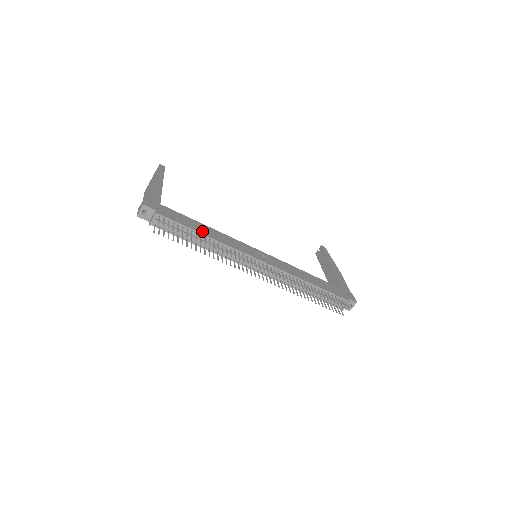
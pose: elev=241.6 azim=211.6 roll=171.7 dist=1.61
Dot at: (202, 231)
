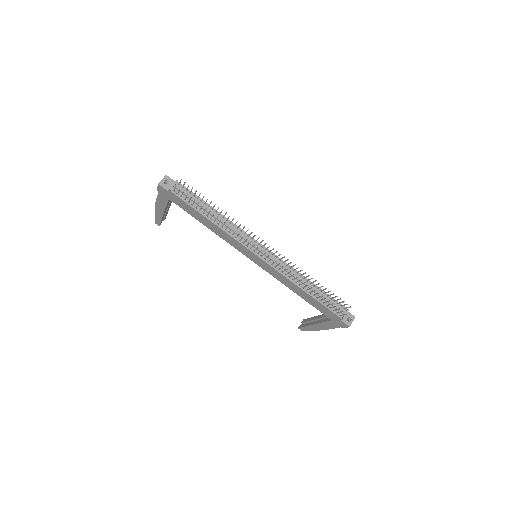
Dot at: (213, 210)
